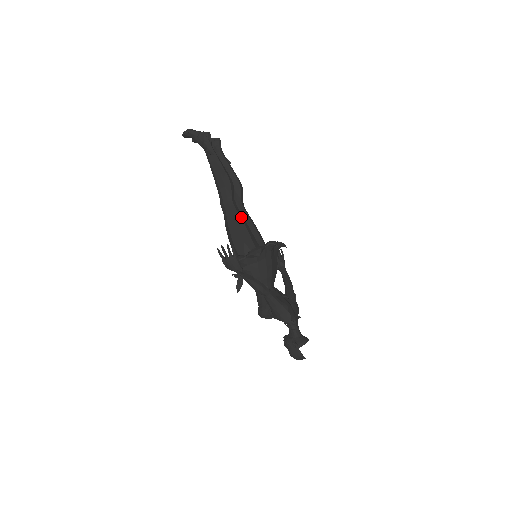
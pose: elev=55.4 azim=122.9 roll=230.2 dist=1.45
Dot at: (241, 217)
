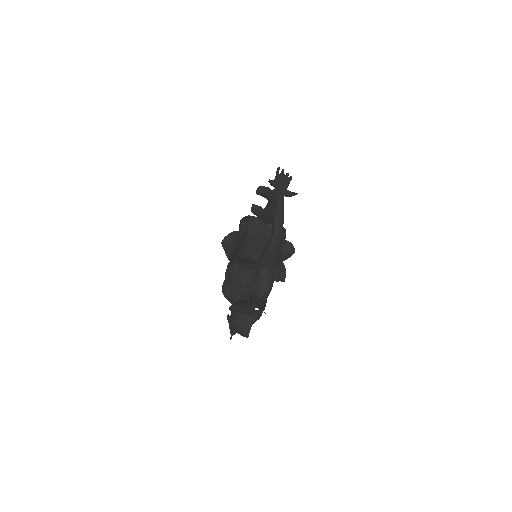
Dot at: occluded
